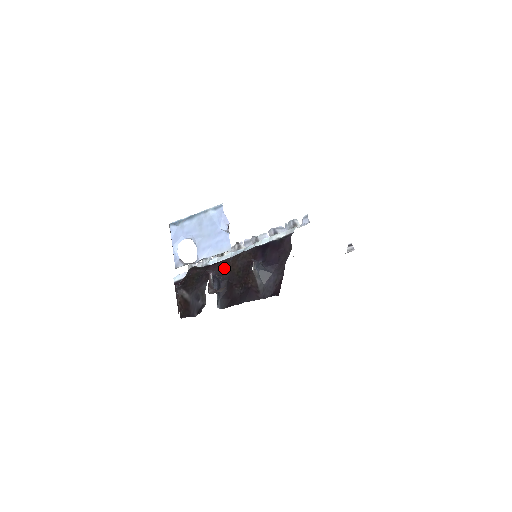
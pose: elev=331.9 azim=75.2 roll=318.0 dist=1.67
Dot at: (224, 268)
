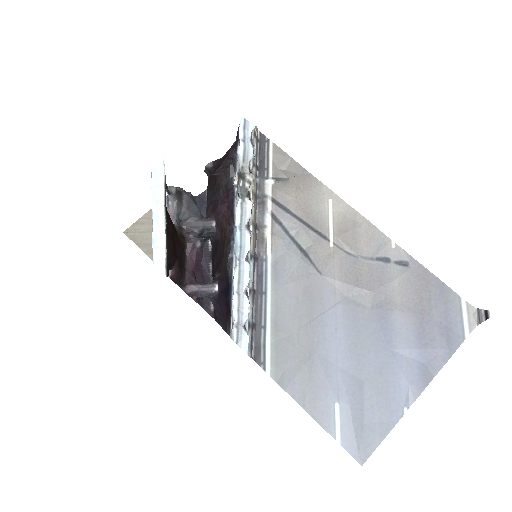
Dot at: (222, 229)
